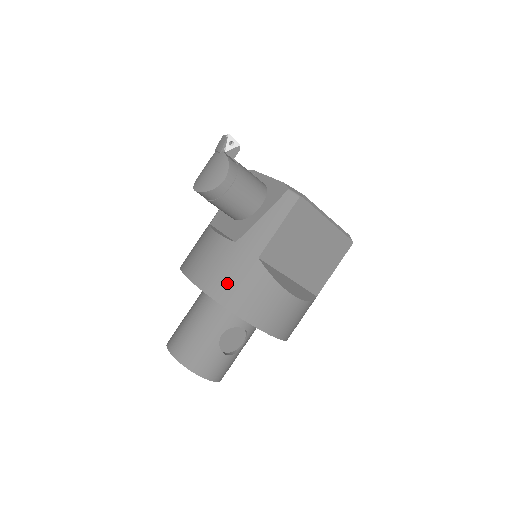
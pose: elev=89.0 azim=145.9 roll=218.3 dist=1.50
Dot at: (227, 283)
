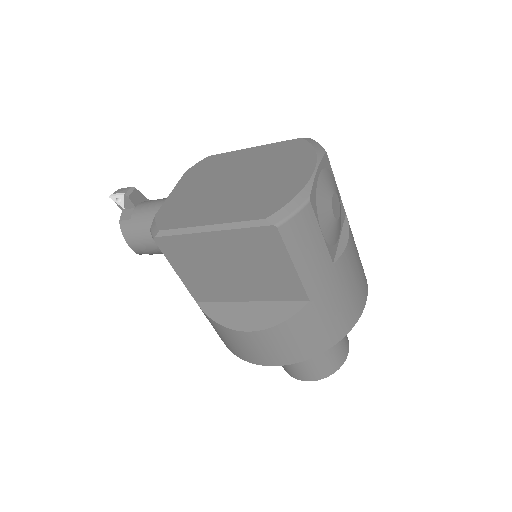
Dot at: occluded
